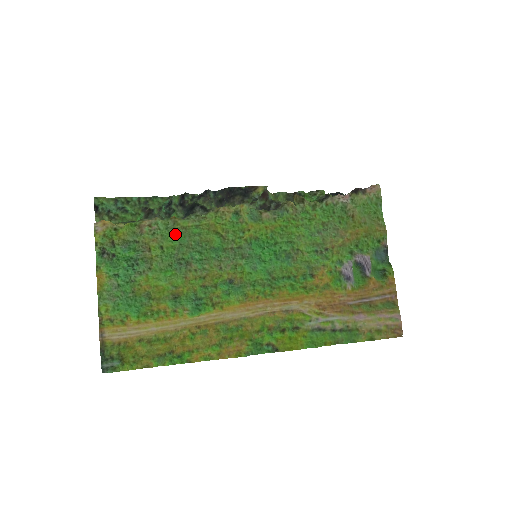
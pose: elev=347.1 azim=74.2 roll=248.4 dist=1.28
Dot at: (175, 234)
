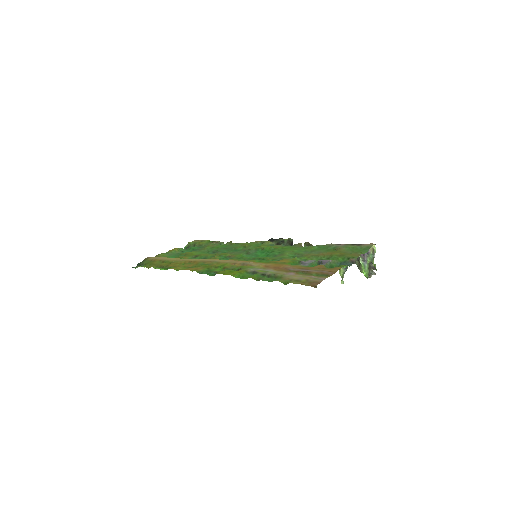
Dot at: (224, 245)
